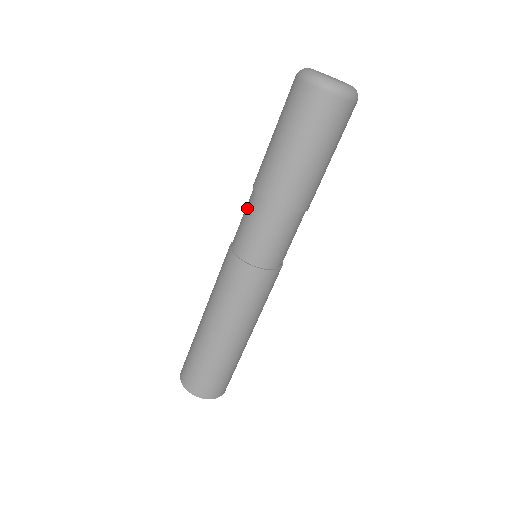
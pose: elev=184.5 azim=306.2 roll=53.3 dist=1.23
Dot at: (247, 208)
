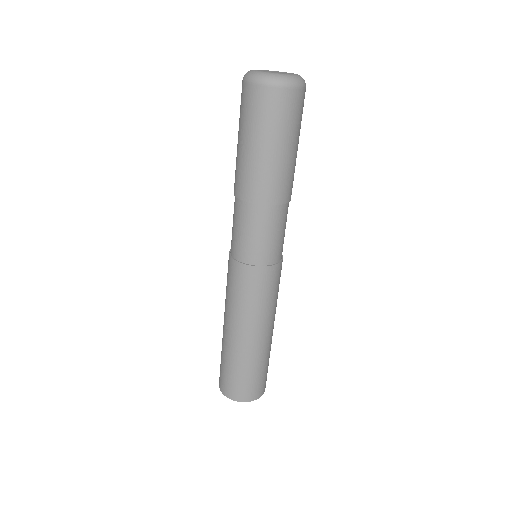
Dot at: occluded
